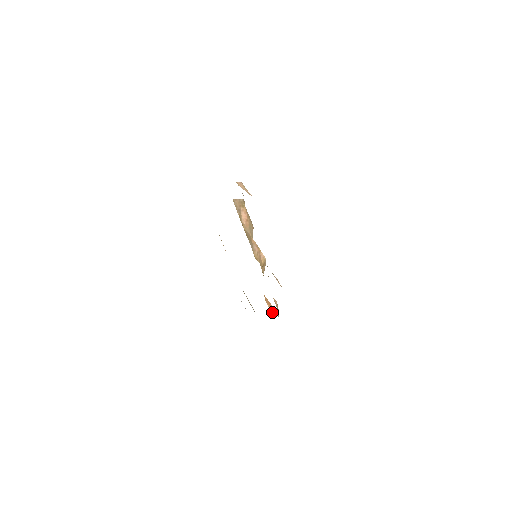
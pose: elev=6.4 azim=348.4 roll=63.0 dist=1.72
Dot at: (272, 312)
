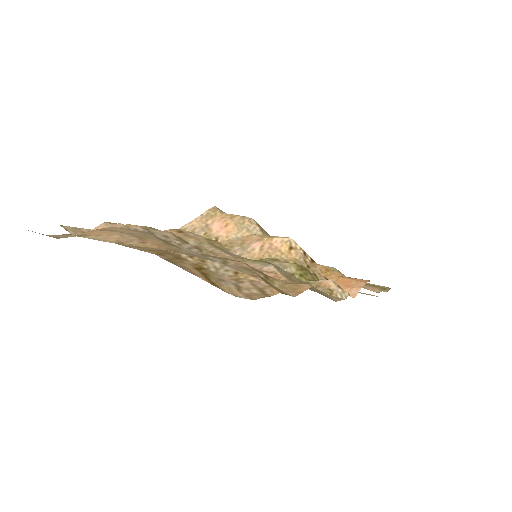
Dot at: (350, 294)
